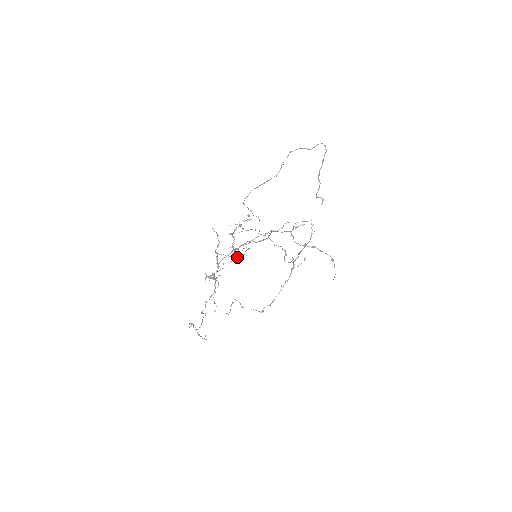
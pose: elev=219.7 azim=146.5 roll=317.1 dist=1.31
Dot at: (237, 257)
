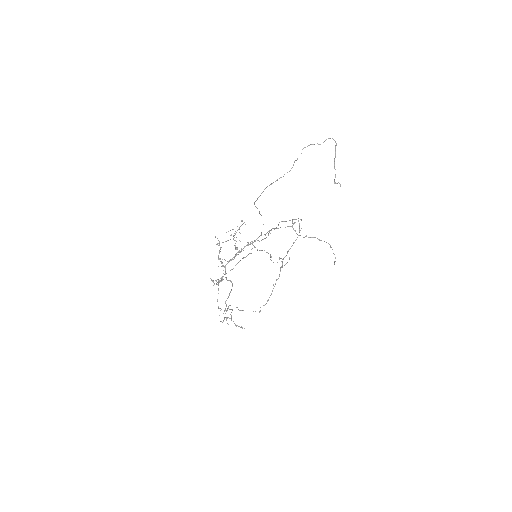
Dot at: (243, 257)
